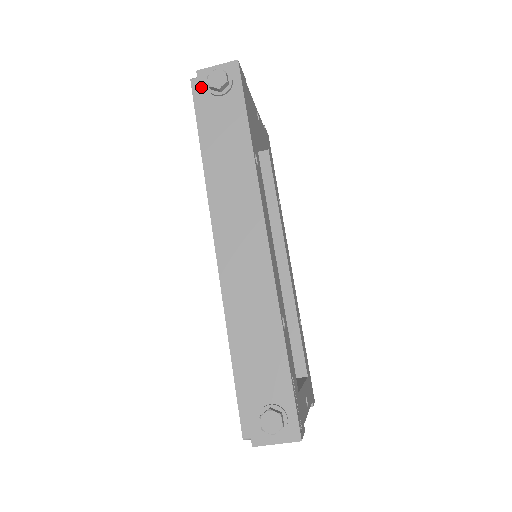
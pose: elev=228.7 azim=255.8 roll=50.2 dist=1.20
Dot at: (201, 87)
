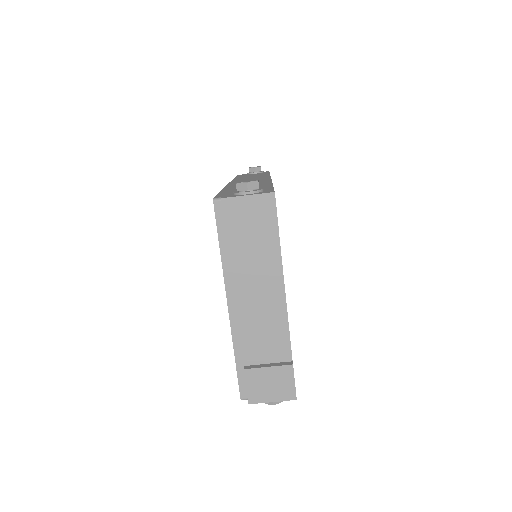
Dot at: occluded
